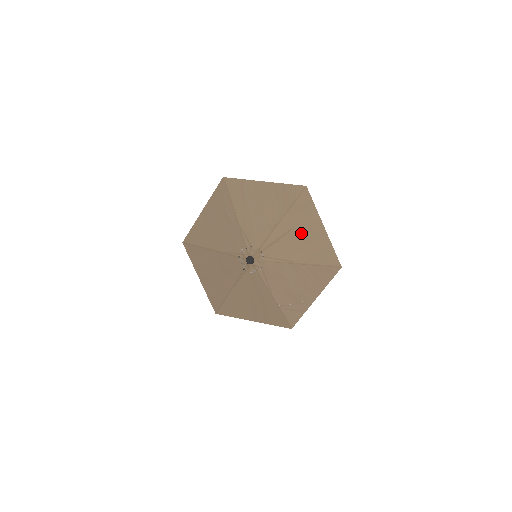
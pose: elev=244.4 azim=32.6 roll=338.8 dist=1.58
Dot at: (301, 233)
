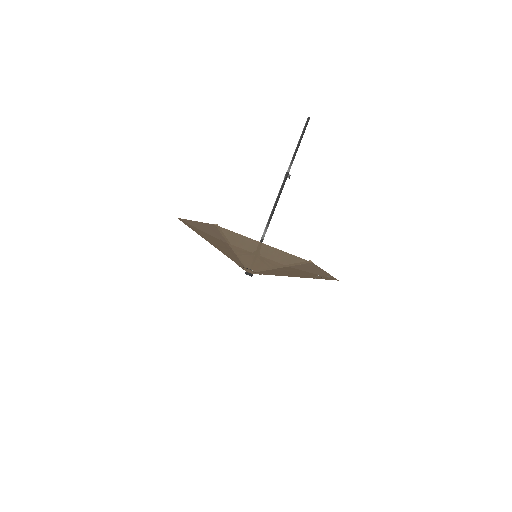
Dot at: (255, 252)
